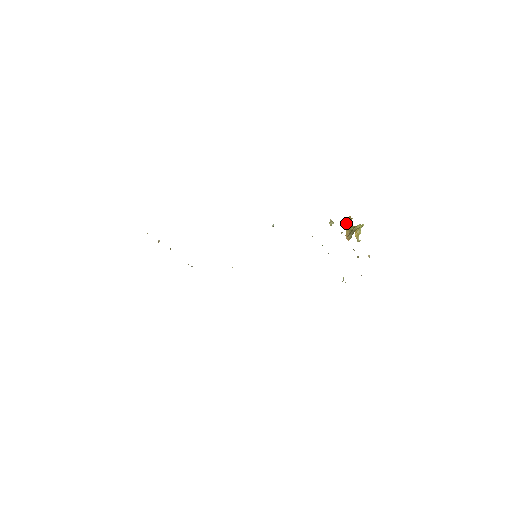
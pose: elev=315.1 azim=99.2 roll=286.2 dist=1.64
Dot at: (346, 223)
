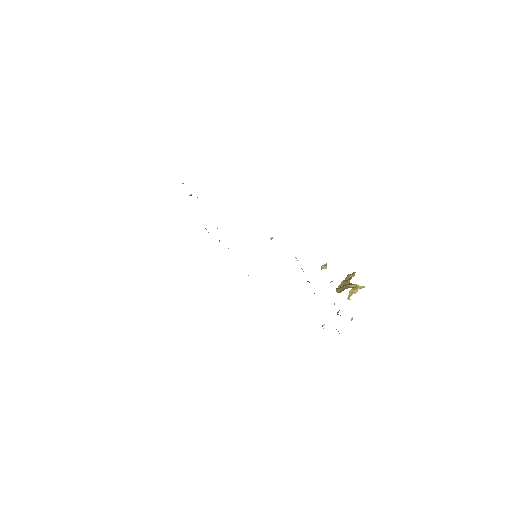
Dot at: (347, 276)
